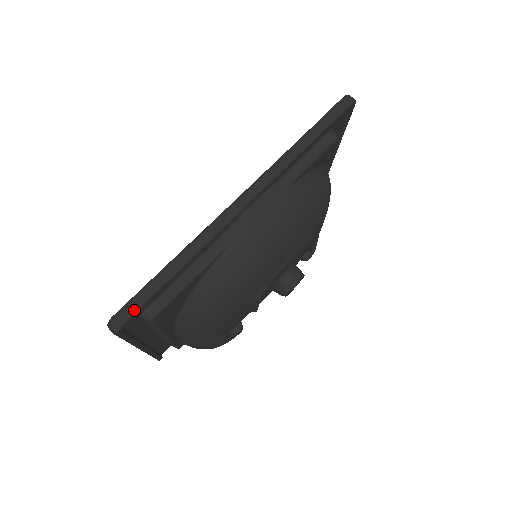
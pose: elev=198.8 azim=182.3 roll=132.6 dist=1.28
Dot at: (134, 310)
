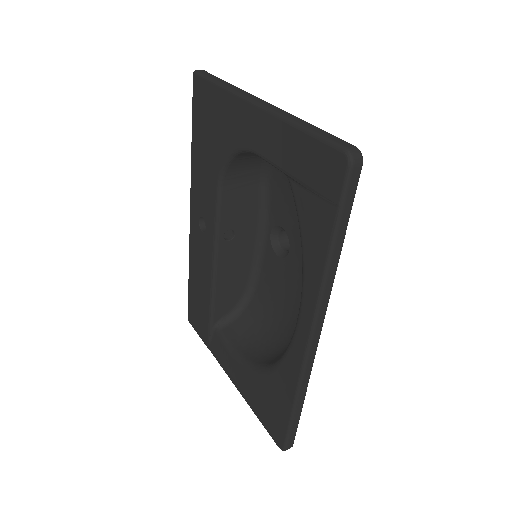
Dot at: occluded
